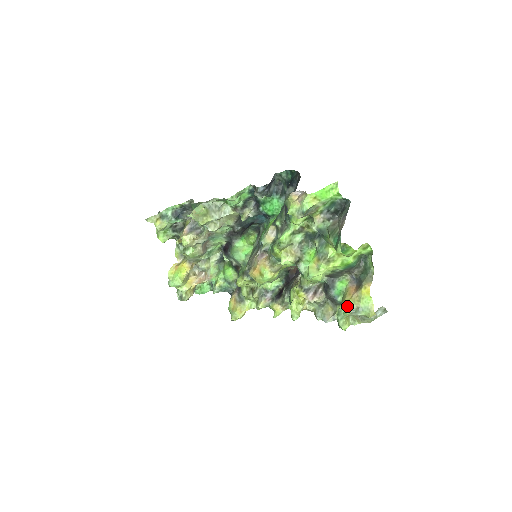
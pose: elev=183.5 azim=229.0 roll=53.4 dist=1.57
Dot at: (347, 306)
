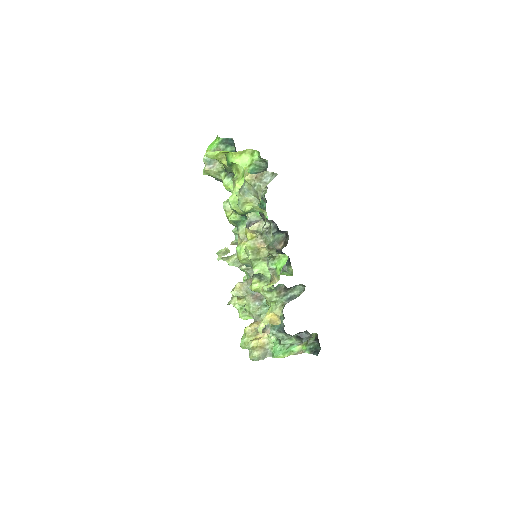
Dot at: occluded
